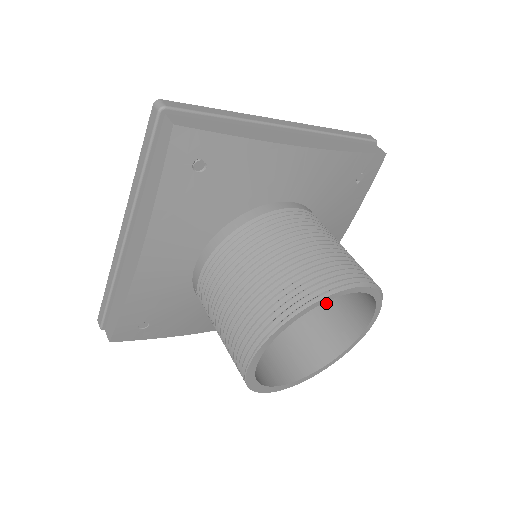
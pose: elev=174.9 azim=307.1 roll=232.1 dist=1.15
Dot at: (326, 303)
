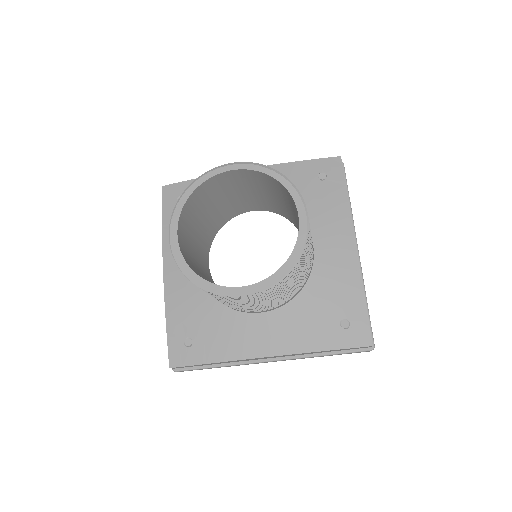
Dot at: occluded
